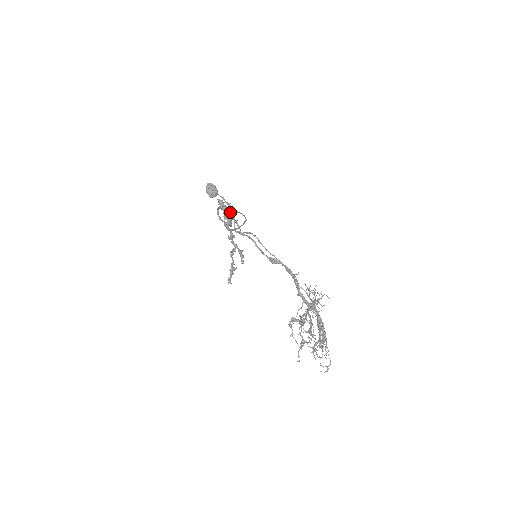
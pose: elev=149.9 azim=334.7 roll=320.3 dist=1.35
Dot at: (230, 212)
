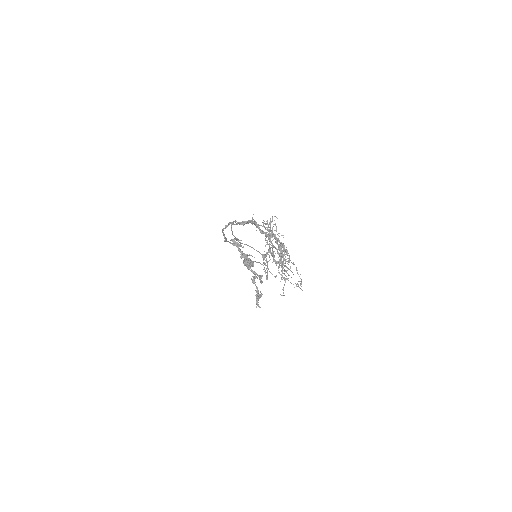
Dot at: (238, 241)
